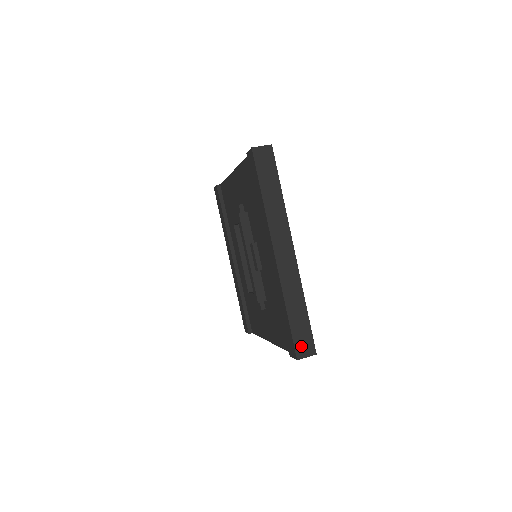
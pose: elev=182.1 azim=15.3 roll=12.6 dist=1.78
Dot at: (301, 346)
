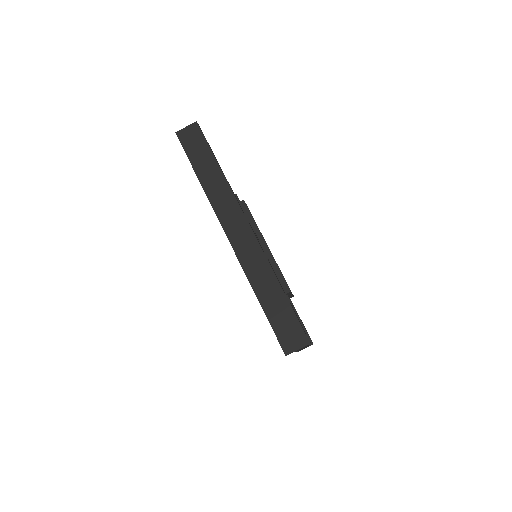
Dot at: (286, 337)
